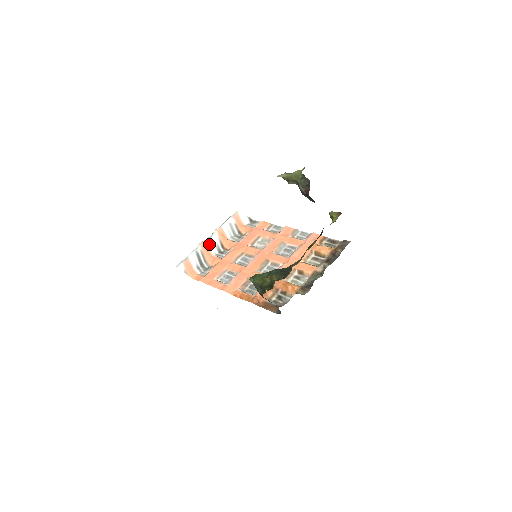
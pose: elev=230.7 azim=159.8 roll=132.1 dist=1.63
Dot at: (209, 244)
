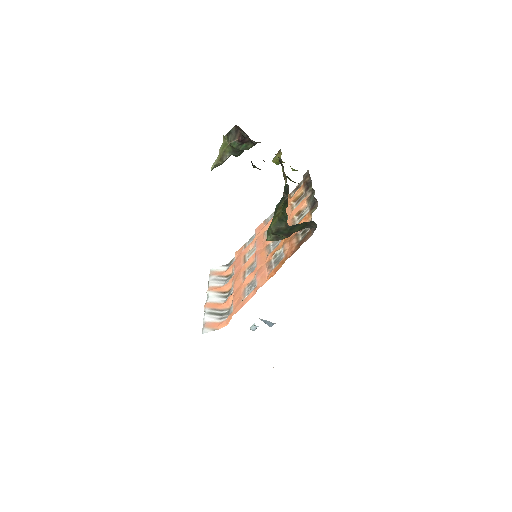
Dot at: (212, 301)
